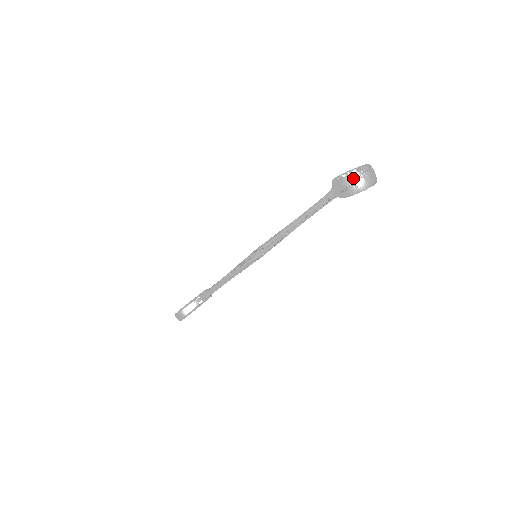
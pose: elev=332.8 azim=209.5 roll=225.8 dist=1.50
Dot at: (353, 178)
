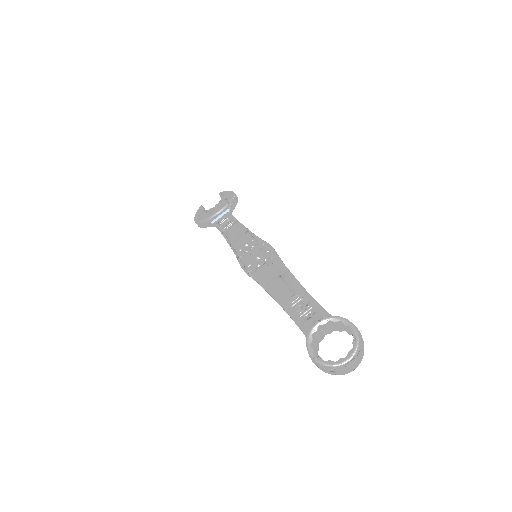
Dot at: (319, 366)
